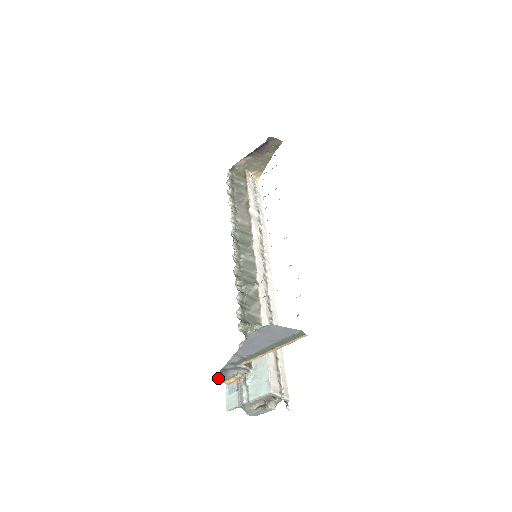
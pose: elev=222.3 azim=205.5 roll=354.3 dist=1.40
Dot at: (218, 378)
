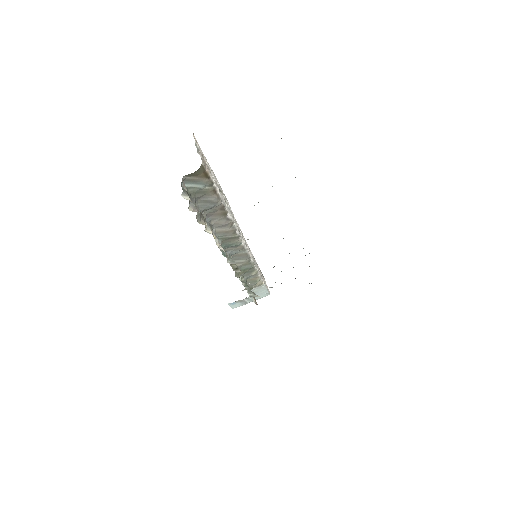
Dot at: occluded
